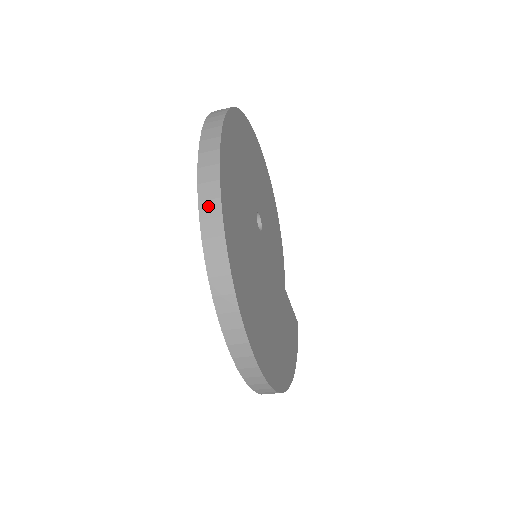
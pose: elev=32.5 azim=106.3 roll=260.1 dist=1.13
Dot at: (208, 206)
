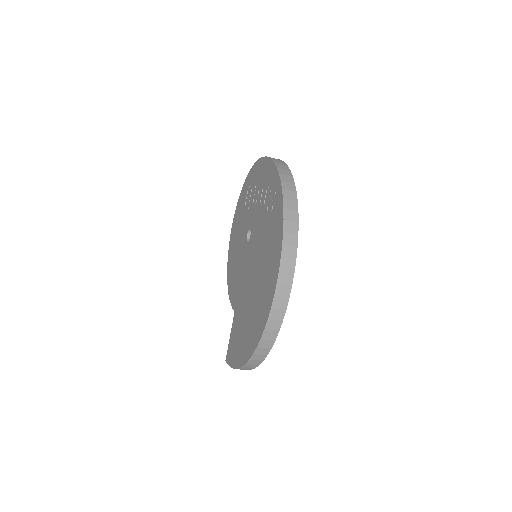
Dot at: (283, 171)
